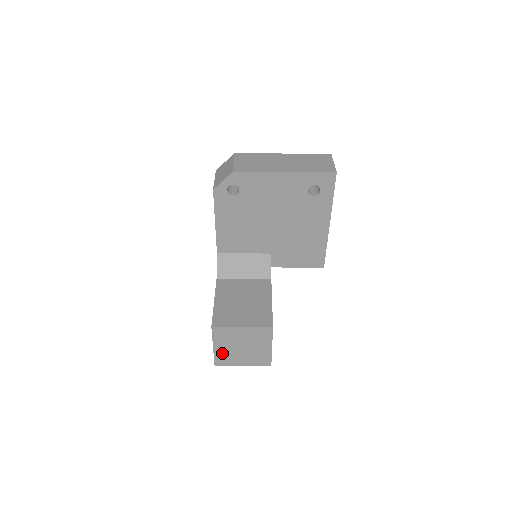
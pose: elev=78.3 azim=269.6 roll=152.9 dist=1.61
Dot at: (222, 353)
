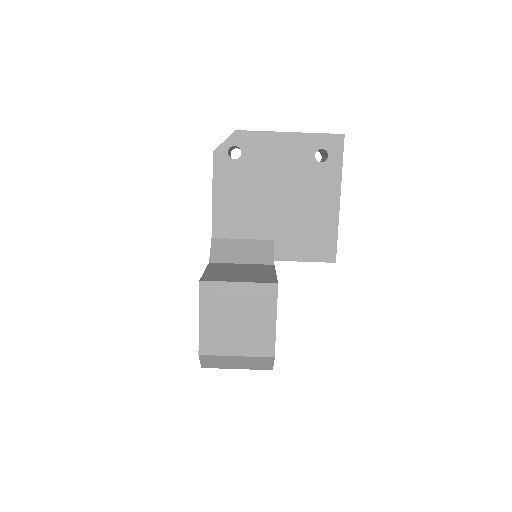
Dot at: (210, 331)
